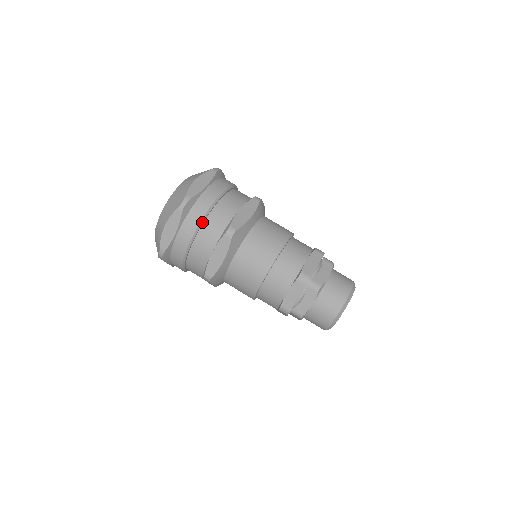
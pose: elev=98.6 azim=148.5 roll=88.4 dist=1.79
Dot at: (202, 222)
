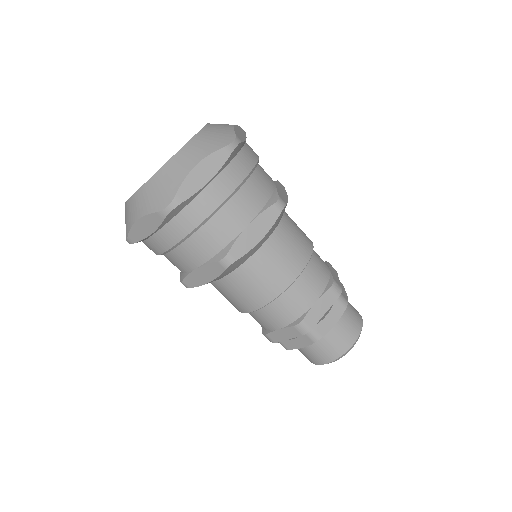
Dot at: (191, 234)
